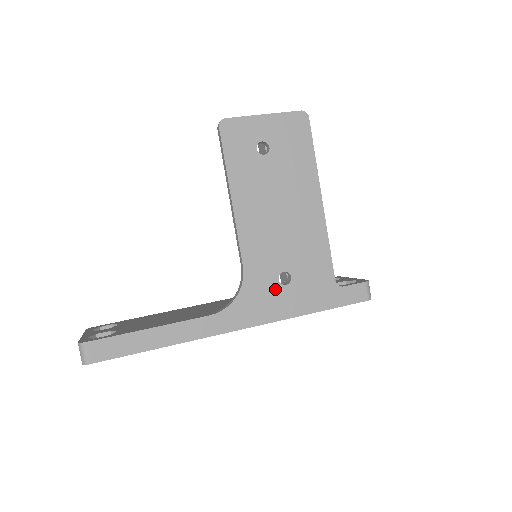
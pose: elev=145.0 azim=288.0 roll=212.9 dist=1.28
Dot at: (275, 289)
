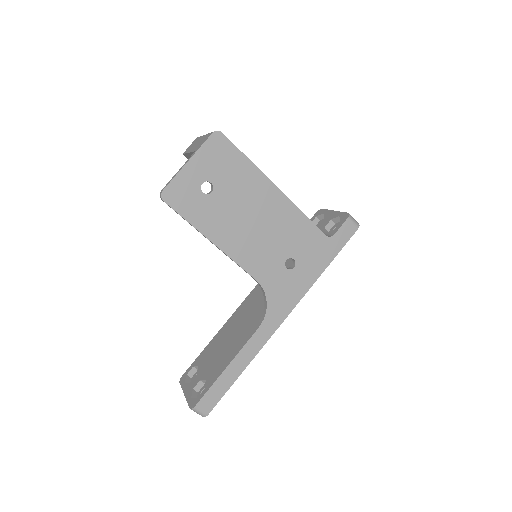
Dot at: (289, 276)
